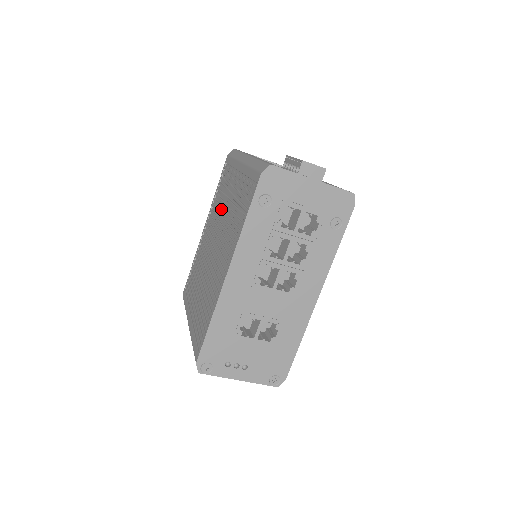
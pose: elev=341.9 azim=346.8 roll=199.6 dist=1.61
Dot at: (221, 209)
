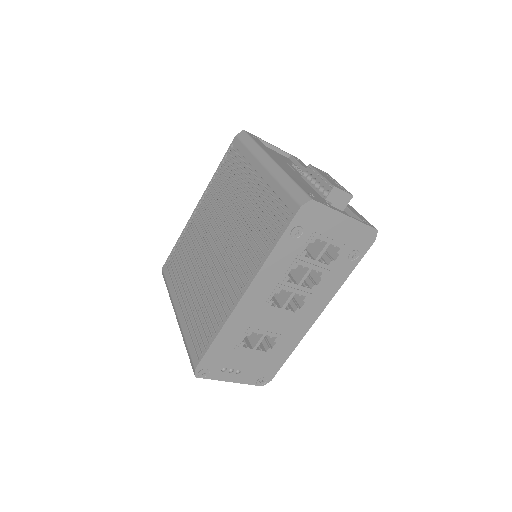
Dot at: (228, 204)
